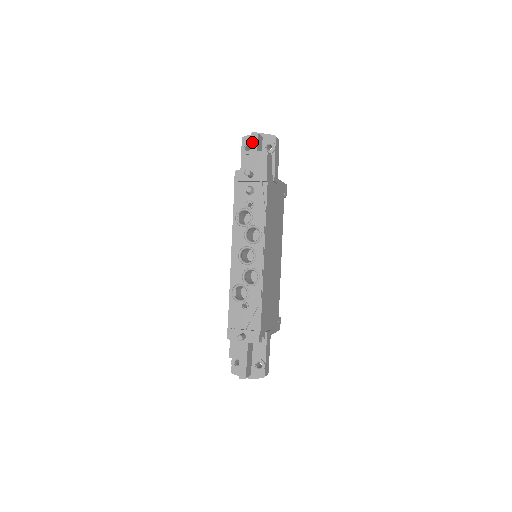
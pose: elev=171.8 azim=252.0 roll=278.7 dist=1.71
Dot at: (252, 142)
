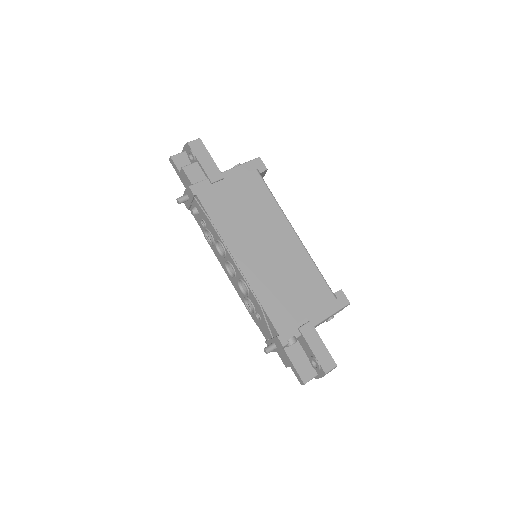
Dot at: (174, 167)
